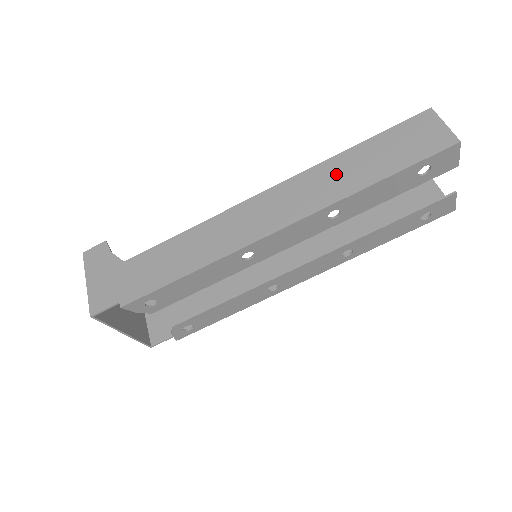
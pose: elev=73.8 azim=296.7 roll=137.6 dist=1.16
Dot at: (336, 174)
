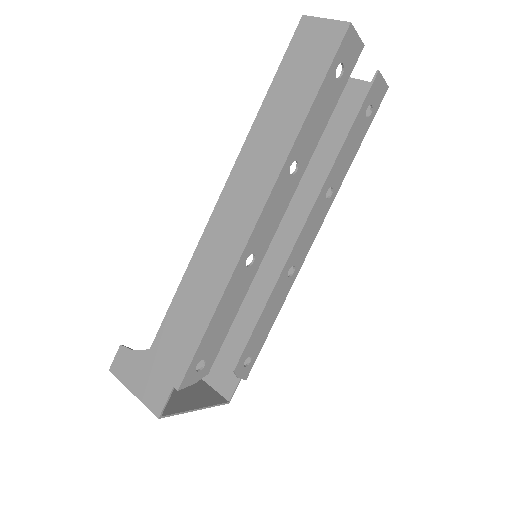
Dot at: (268, 133)
